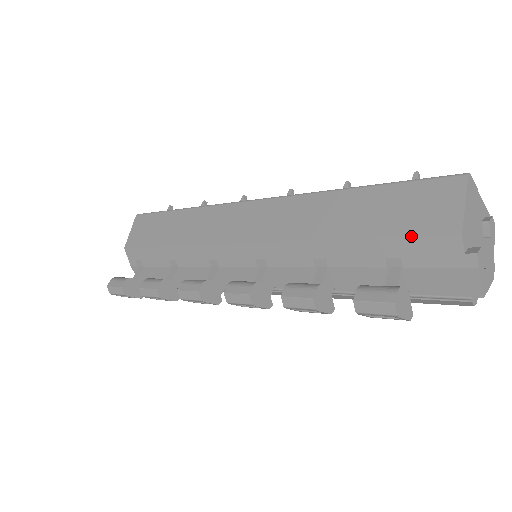
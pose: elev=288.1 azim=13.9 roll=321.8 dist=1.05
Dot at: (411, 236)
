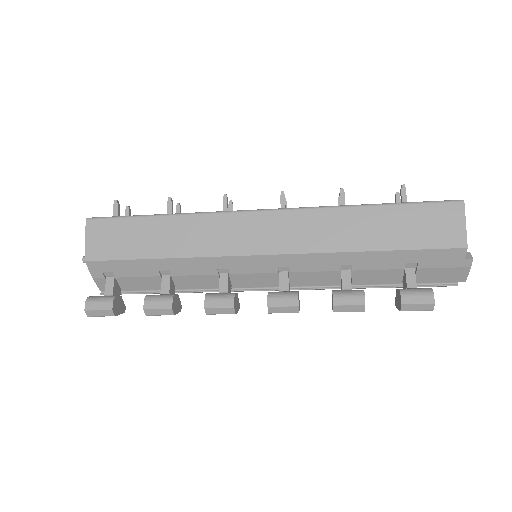
Dot at: (431, 249)
